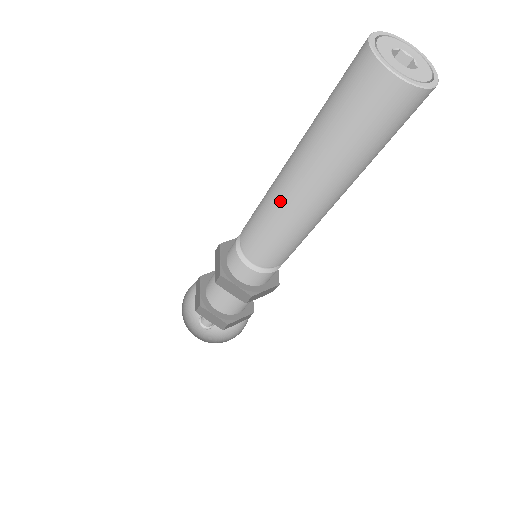
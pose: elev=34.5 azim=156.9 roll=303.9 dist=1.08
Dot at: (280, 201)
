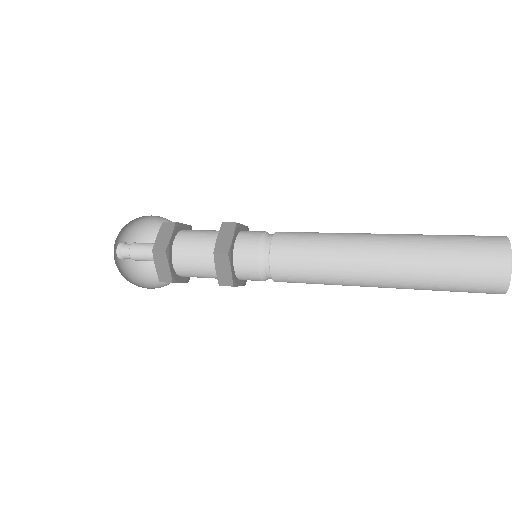
Dot at: (350, 259)
